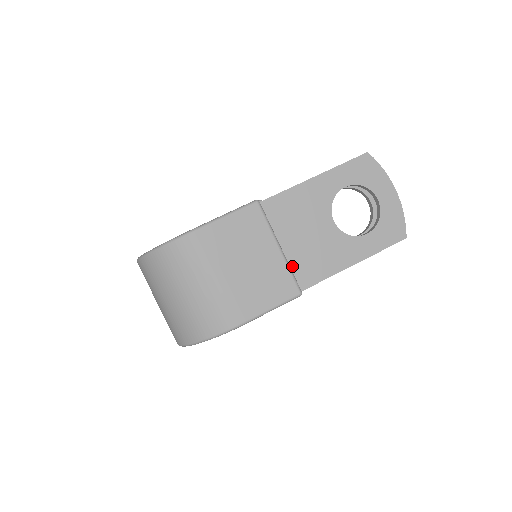
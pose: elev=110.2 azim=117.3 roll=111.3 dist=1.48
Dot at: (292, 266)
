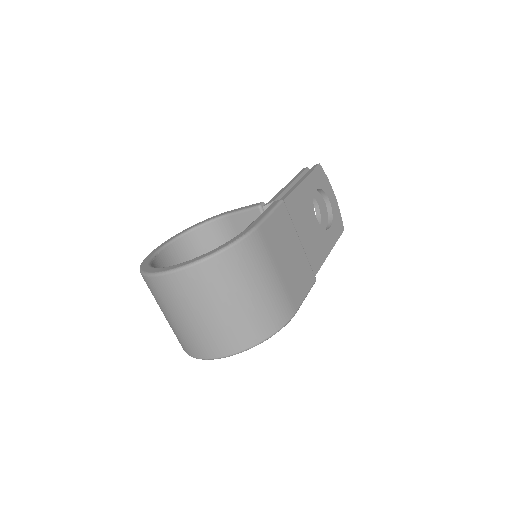
Dot at: occluded
